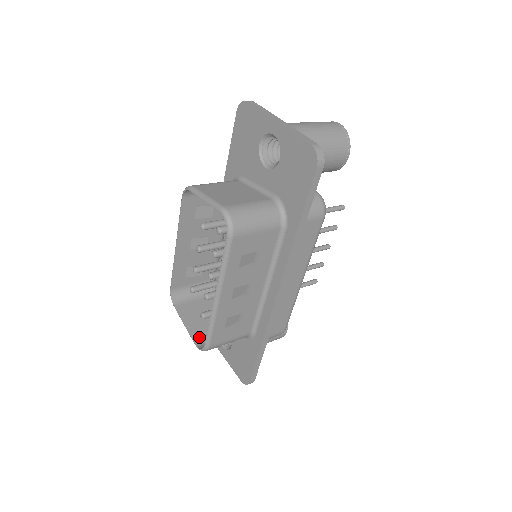
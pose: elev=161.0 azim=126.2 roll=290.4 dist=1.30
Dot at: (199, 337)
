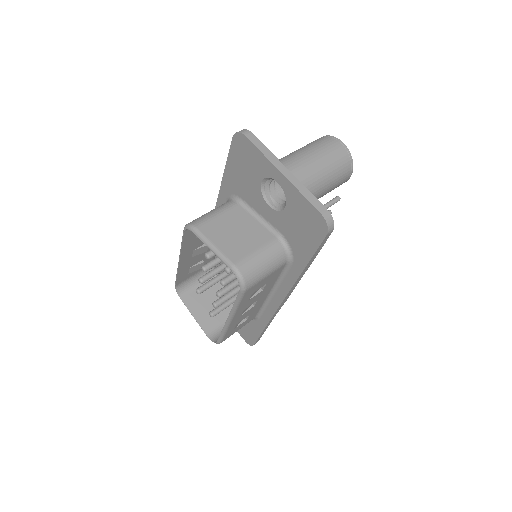
Dot at: (209, 327)
